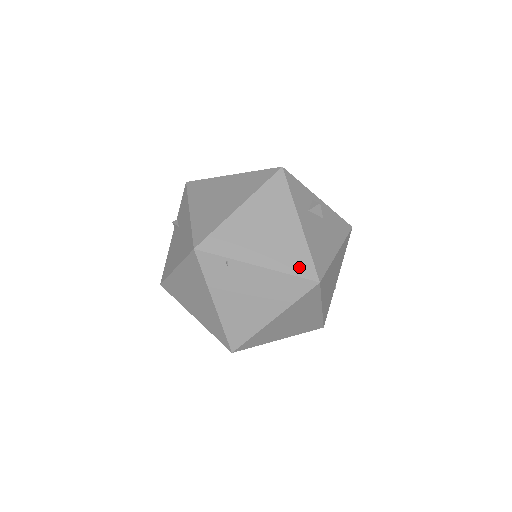
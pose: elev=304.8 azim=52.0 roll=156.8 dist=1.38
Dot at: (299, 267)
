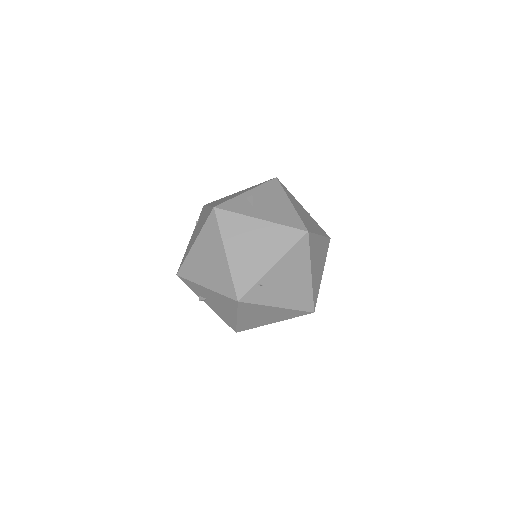
Dot at: (290, 239)
